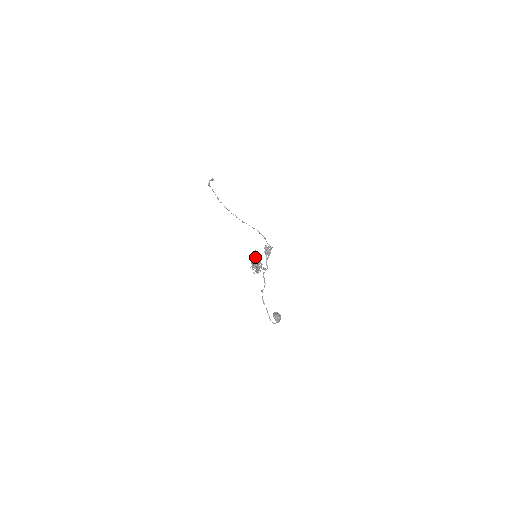
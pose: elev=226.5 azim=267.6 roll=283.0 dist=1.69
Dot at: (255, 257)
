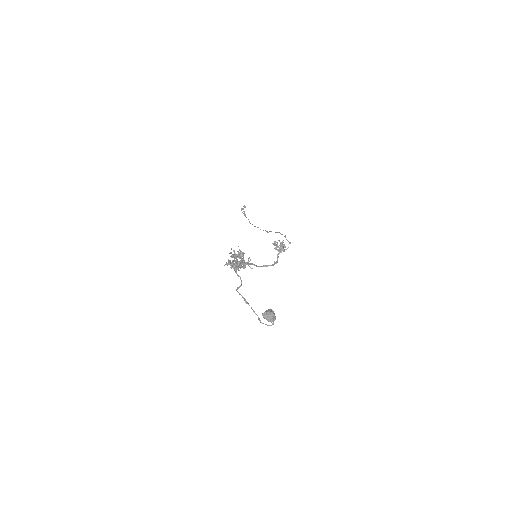
Dot at: occluded
